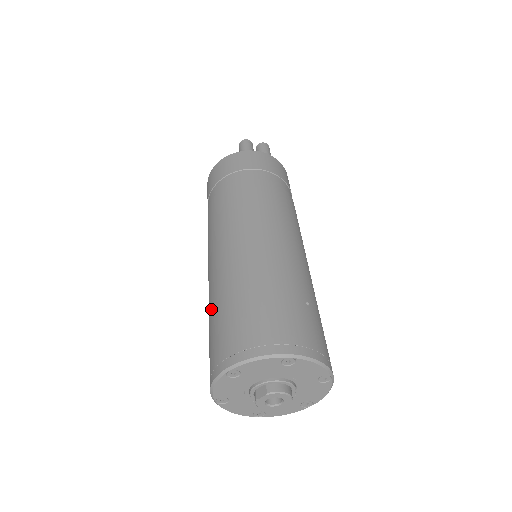
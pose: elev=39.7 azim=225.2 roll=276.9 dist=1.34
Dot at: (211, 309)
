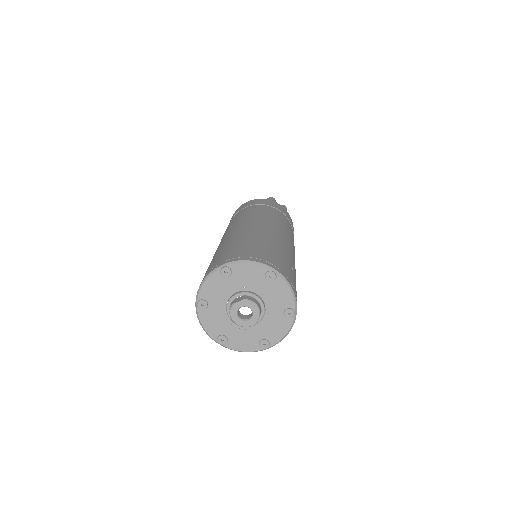
Dot at: (217, 252)
